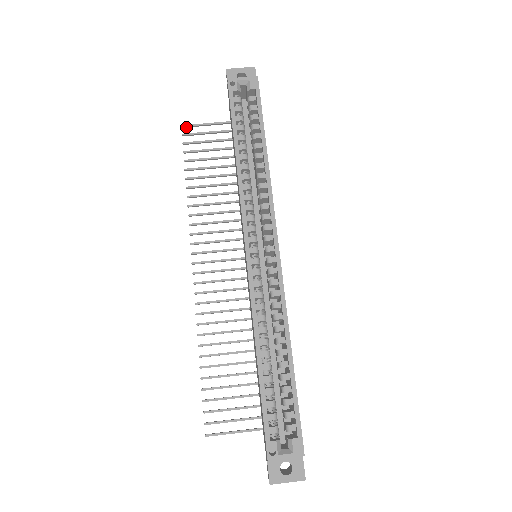
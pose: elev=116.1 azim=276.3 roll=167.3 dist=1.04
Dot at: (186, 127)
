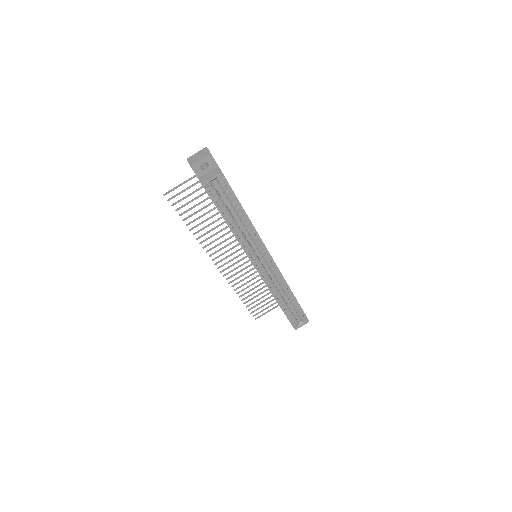
Dot at: (167, 193)
